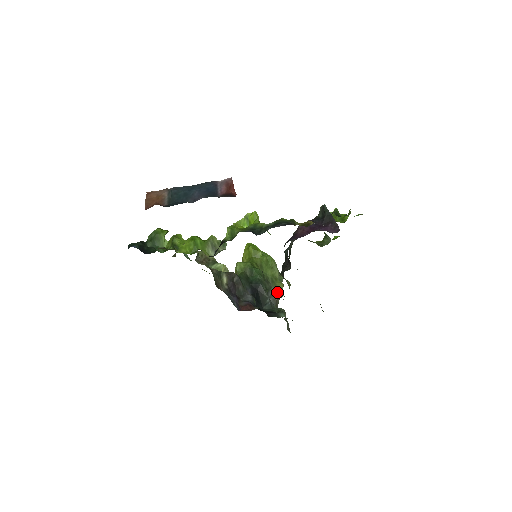
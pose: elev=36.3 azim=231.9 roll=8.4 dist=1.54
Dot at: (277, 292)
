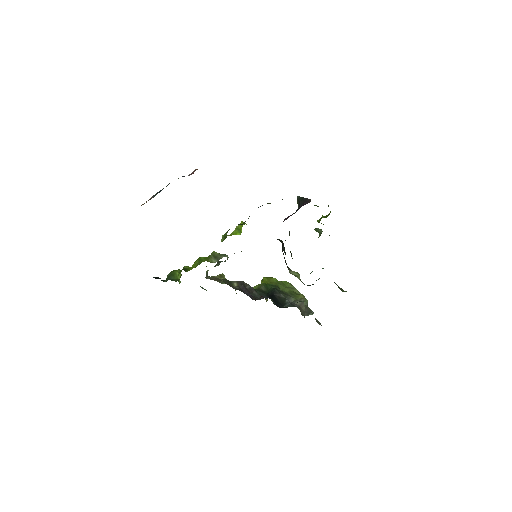
Dot at: (298, 300)
